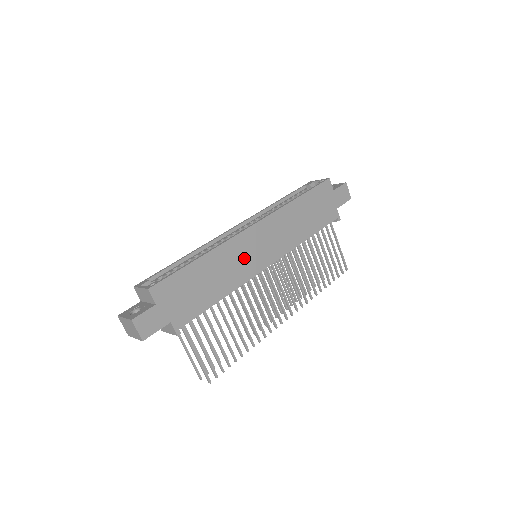
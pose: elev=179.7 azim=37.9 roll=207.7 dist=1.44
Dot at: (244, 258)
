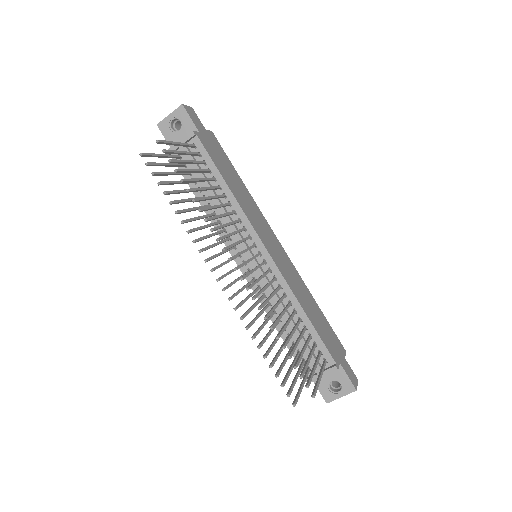
Dot at: (259, 223)
